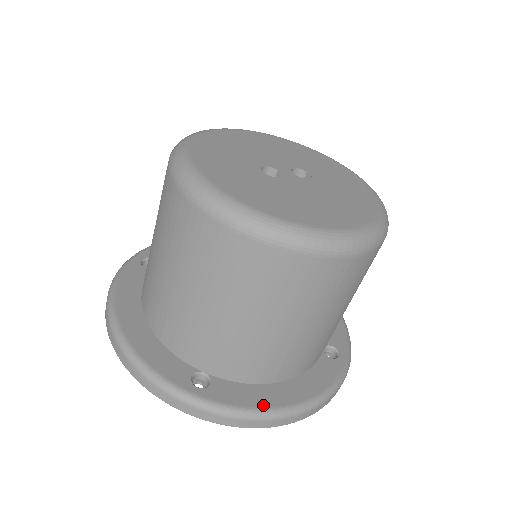
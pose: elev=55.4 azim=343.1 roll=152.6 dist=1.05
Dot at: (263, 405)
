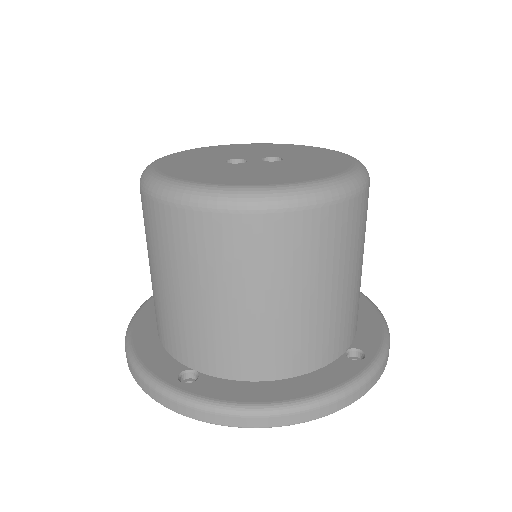
Dot at: (247, 400)
